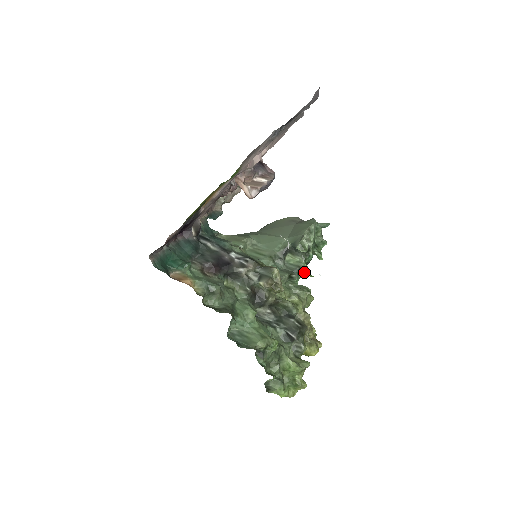
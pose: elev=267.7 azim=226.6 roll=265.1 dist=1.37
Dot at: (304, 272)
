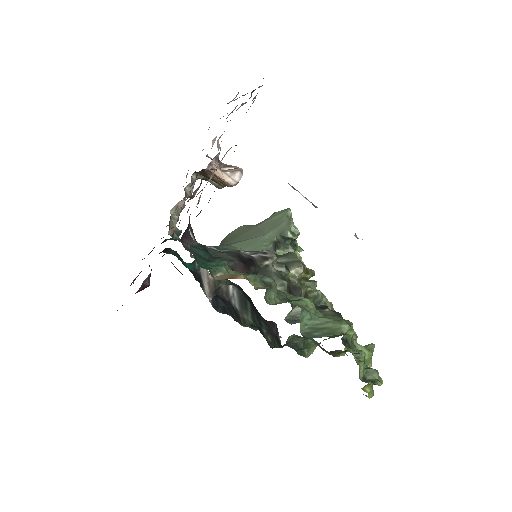
Dot at: occluded
